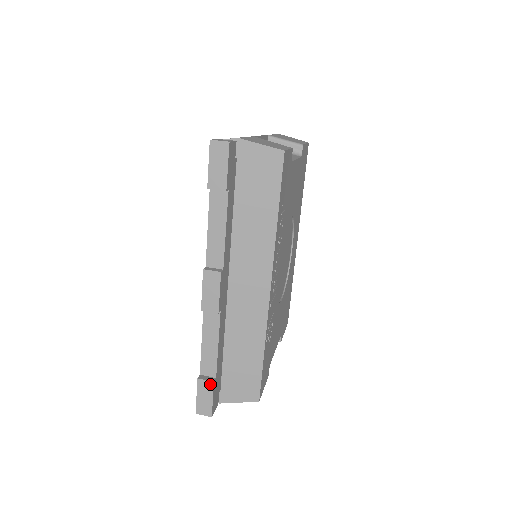
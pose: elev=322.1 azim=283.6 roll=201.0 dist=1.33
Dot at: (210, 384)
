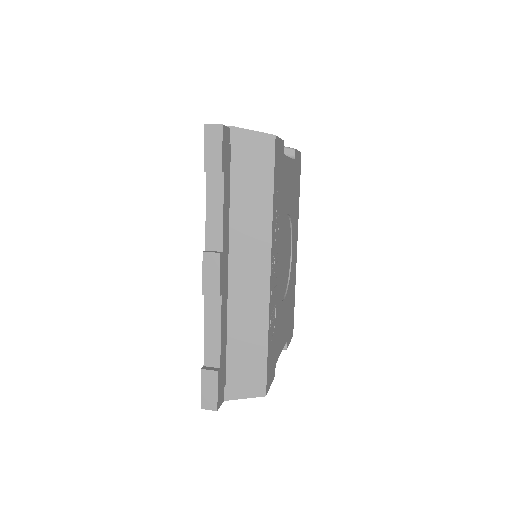
Dot at: (214, 374)
